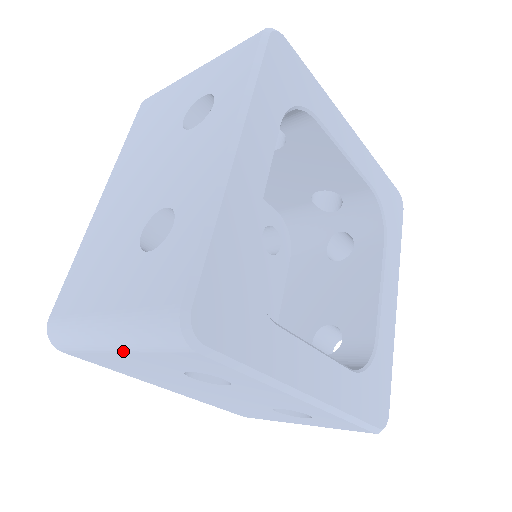
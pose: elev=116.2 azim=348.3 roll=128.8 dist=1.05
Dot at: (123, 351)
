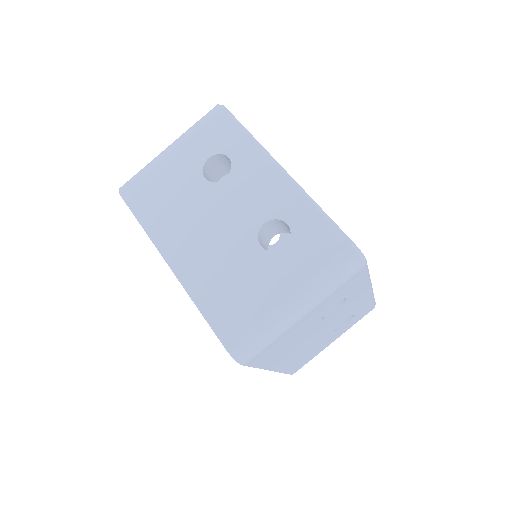
Dot at: (310, 310)
